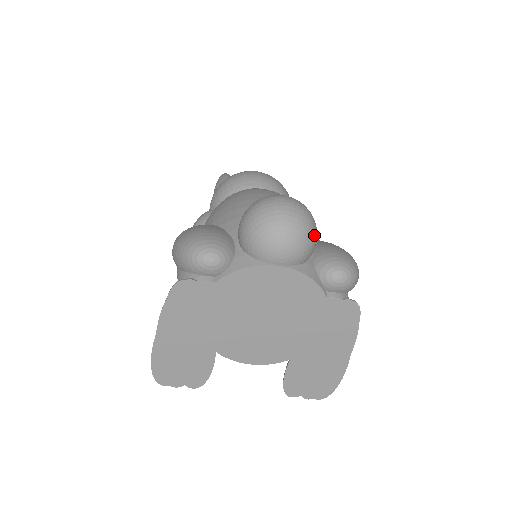
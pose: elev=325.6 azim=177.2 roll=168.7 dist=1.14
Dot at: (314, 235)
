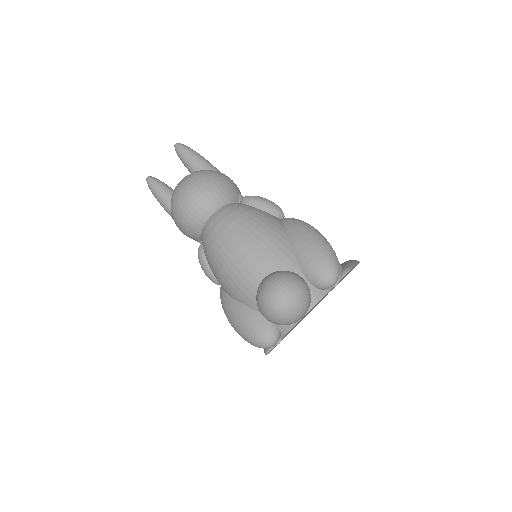
Dot at: (305, 292)
